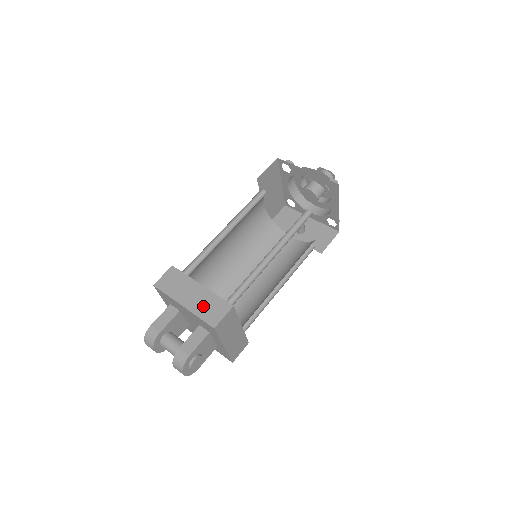
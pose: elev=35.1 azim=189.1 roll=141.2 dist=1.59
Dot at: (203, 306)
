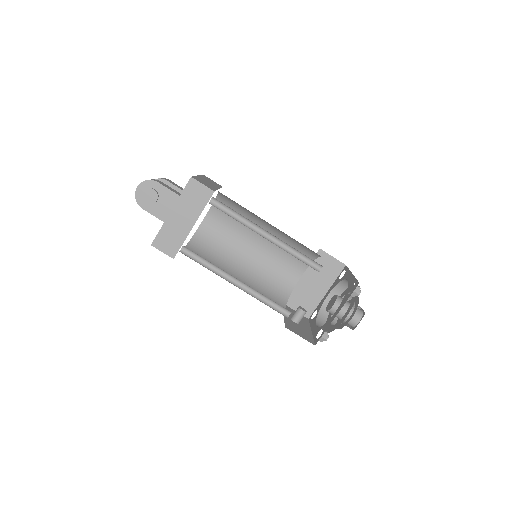
Dot at: (204, 181)
